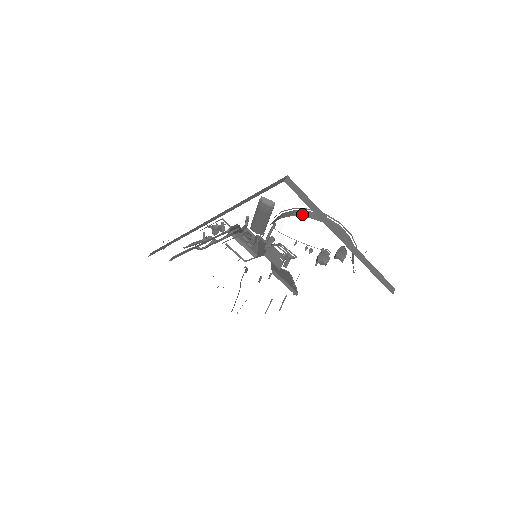
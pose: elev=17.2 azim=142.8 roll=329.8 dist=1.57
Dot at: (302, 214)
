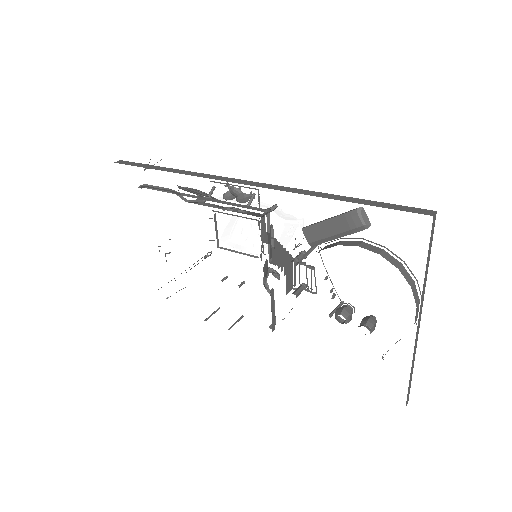
Dot at: (393, 261)
